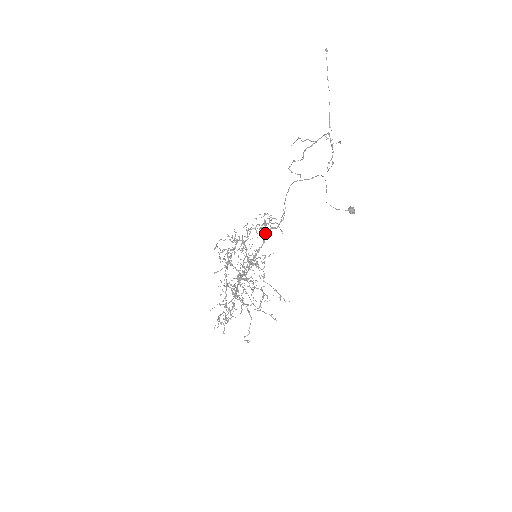
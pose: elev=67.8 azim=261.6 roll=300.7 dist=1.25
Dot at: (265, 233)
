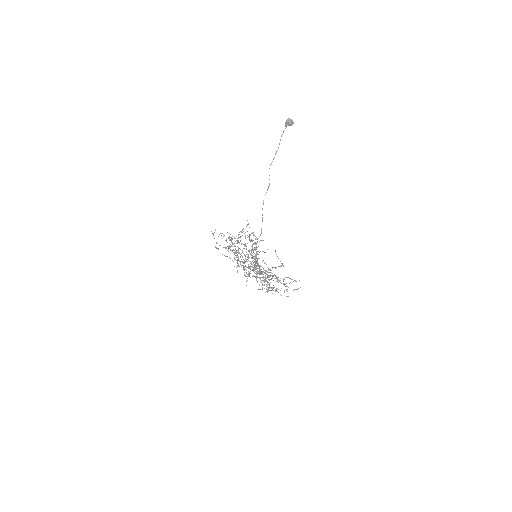
Dot at: occluded
